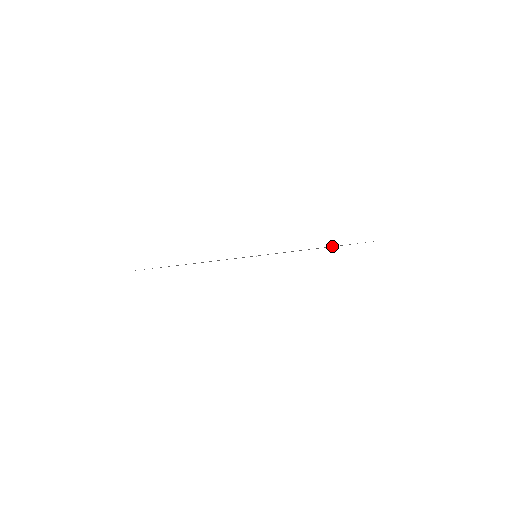
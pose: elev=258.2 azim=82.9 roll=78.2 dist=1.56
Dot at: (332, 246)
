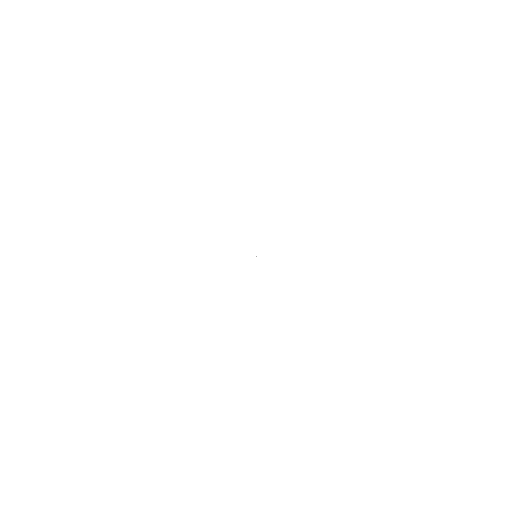
Dot at: occluded
